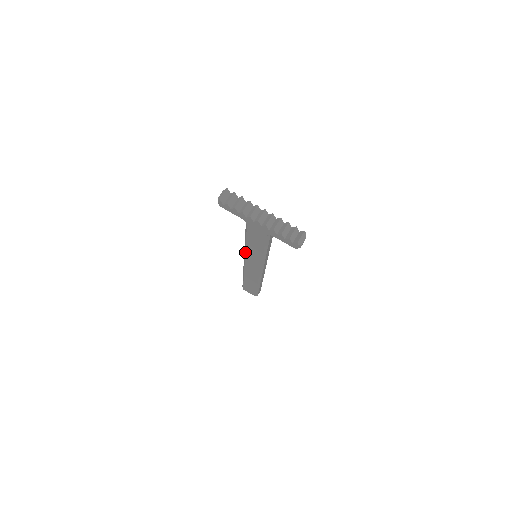
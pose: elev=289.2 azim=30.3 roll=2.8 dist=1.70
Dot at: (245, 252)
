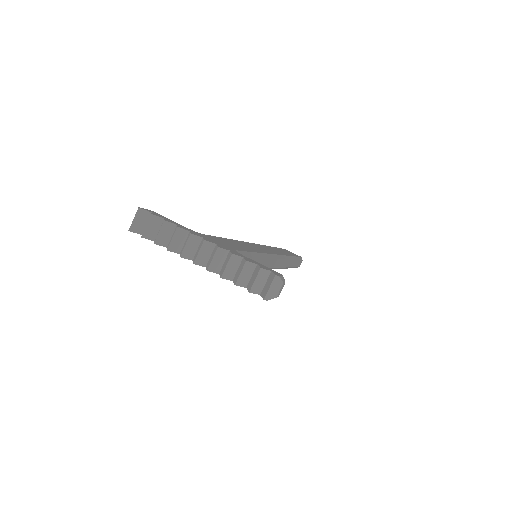
Dot at: occluded
